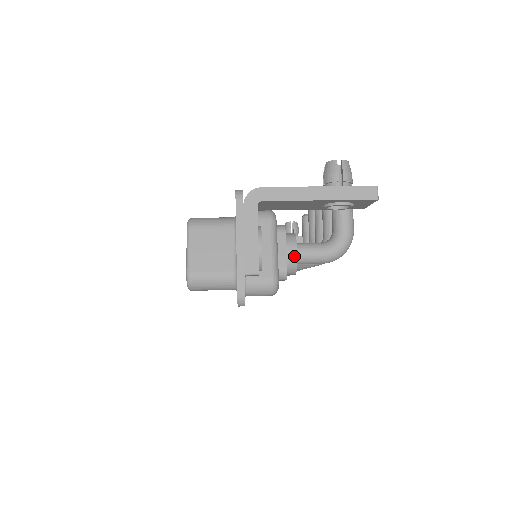
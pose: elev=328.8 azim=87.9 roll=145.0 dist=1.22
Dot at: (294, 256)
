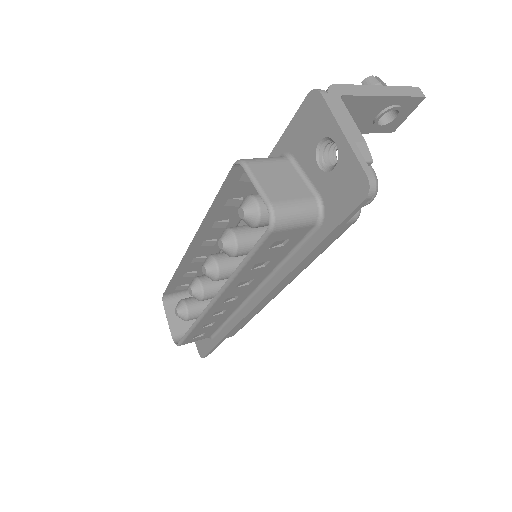
Dot at: occluded
